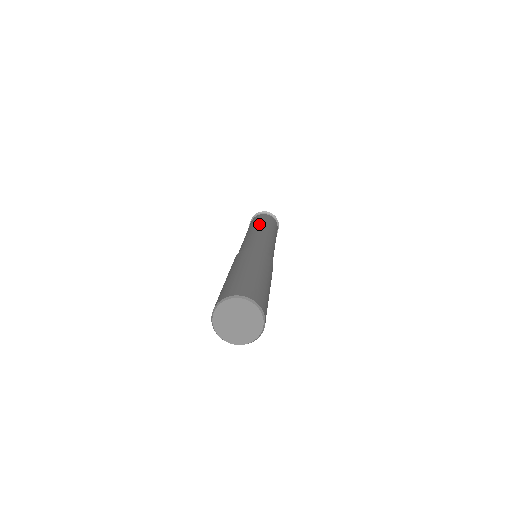
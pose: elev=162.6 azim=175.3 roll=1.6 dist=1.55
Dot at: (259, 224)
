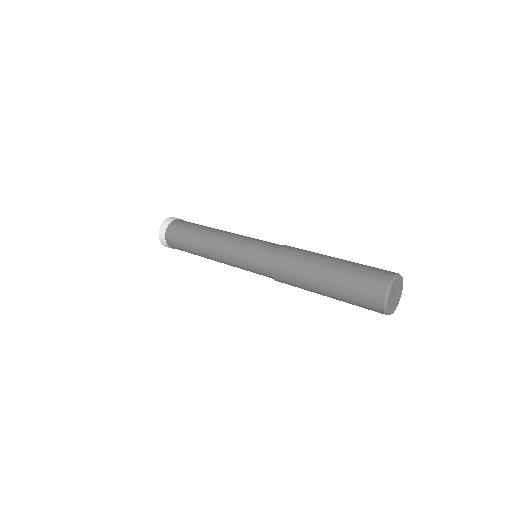
Dot at: (203, 235)
